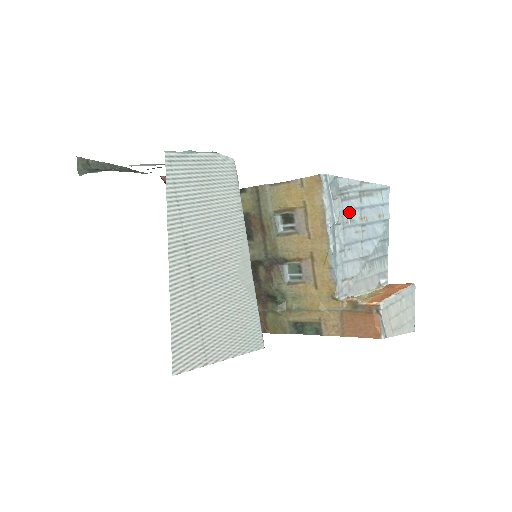
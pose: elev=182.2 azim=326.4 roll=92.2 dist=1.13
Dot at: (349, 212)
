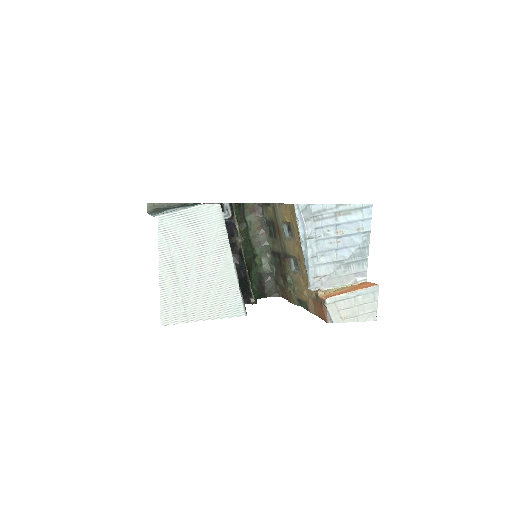
Dot at: (323, 229)
